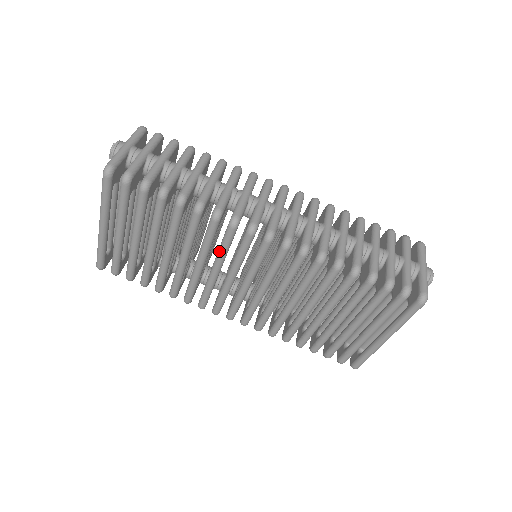
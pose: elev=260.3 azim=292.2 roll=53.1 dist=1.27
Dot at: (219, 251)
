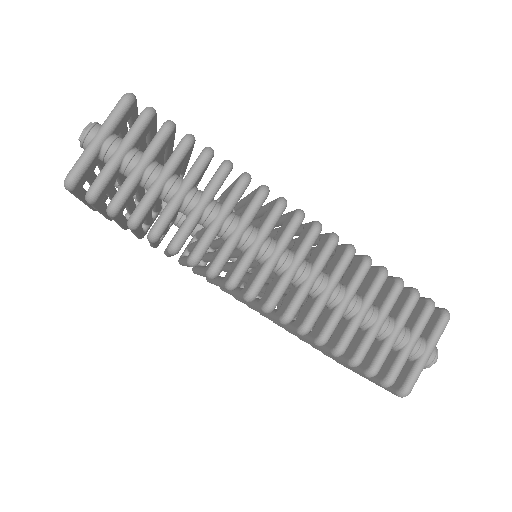
Dot at: (201, 273)
